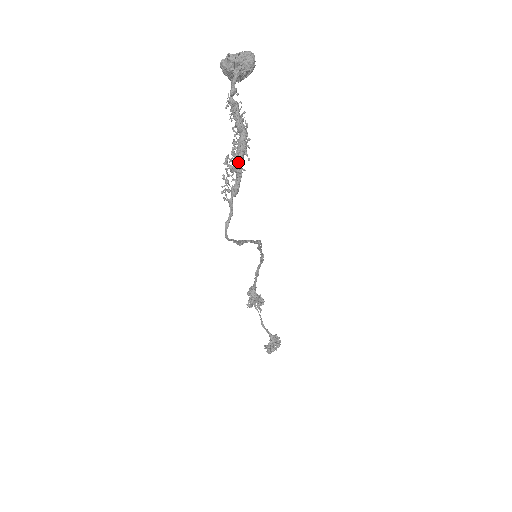
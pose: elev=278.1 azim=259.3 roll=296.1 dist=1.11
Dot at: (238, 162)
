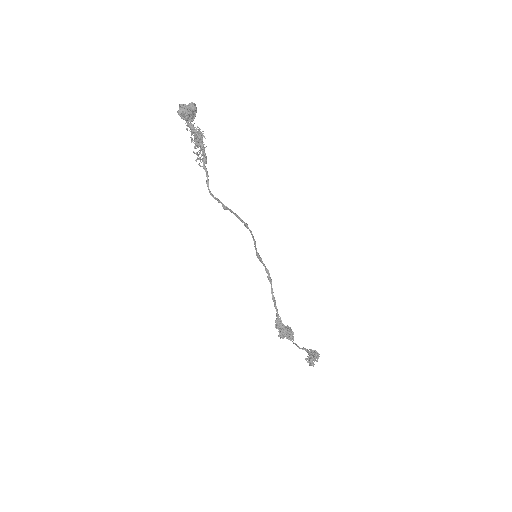
Dot at: (200, 142)
